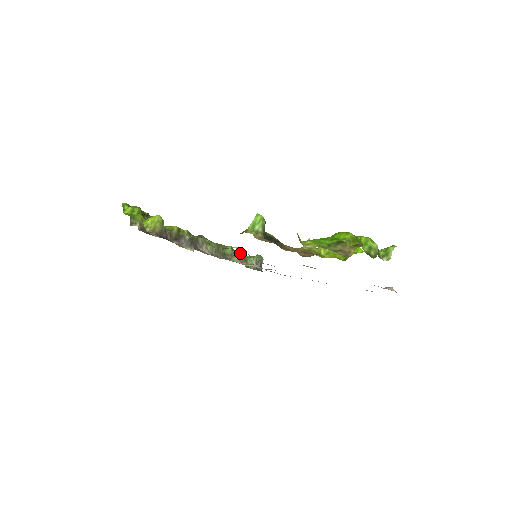
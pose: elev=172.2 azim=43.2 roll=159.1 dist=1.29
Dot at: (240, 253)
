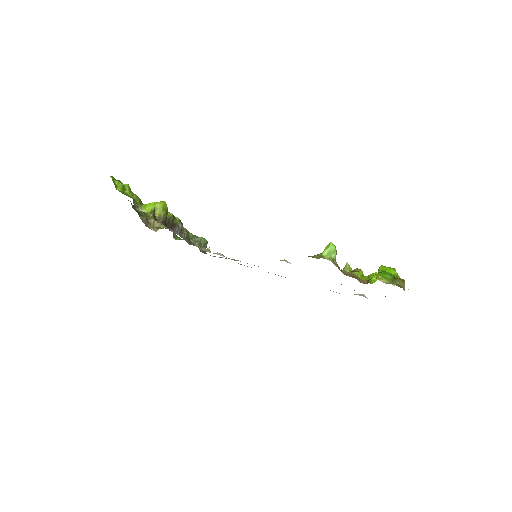
Dot at: (199, 238)
